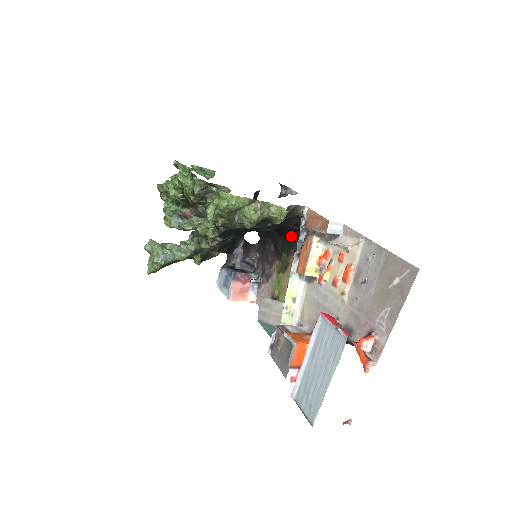
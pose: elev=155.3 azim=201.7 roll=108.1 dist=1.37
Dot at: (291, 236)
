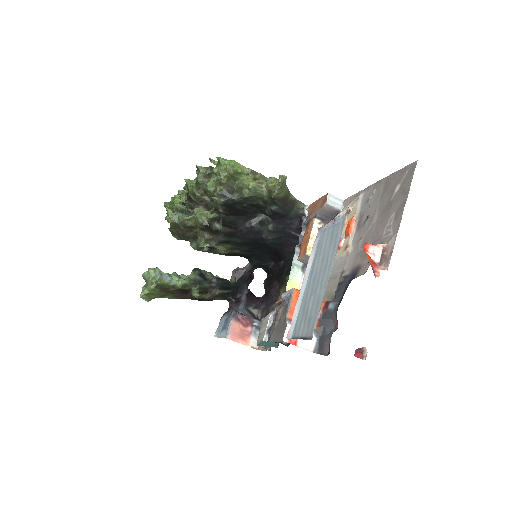
Dot at: occluded
